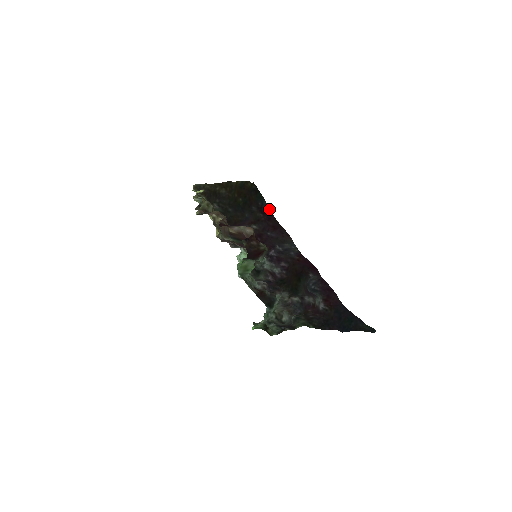
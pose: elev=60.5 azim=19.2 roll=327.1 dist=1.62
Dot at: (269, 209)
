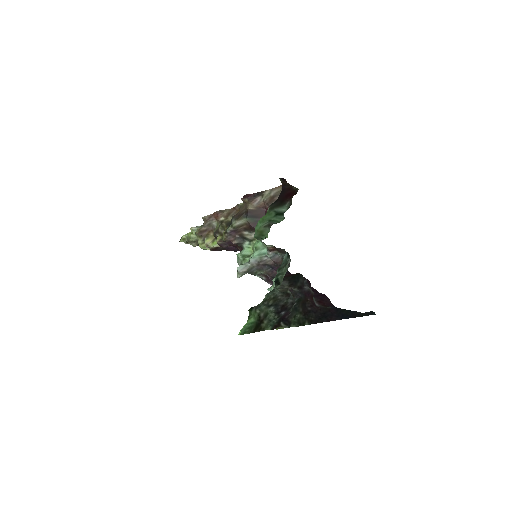
Dot at: occluded
